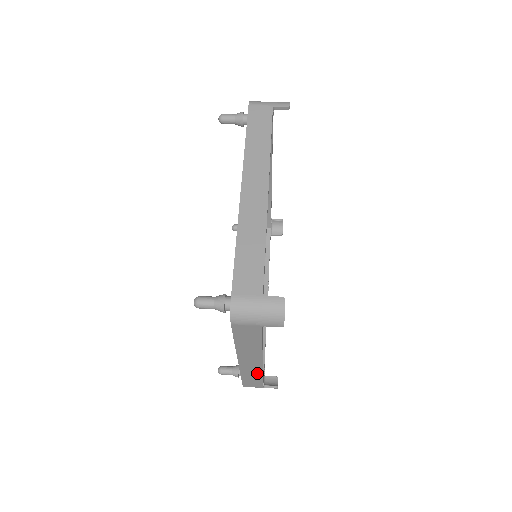
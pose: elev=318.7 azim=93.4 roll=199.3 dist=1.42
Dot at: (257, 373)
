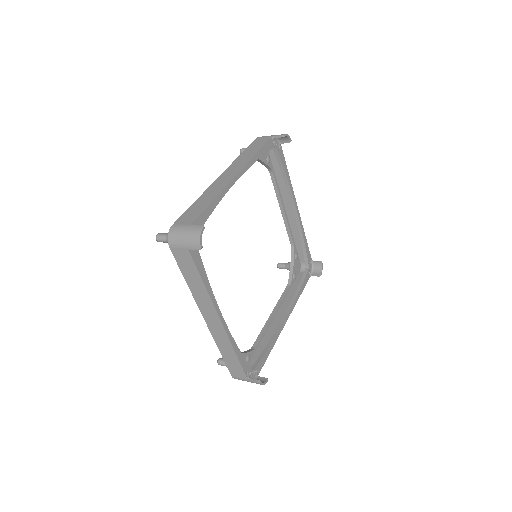
Dot at: (228, 344)
